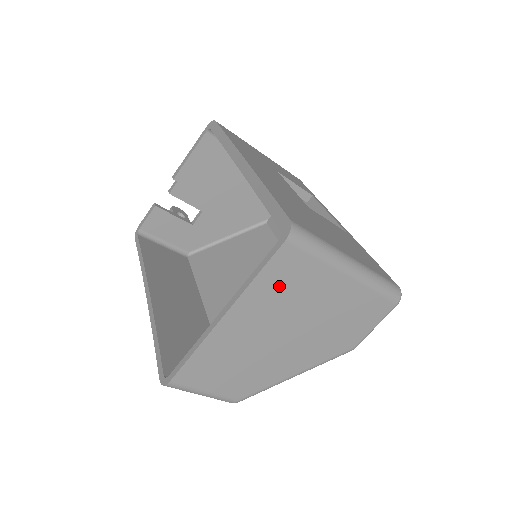
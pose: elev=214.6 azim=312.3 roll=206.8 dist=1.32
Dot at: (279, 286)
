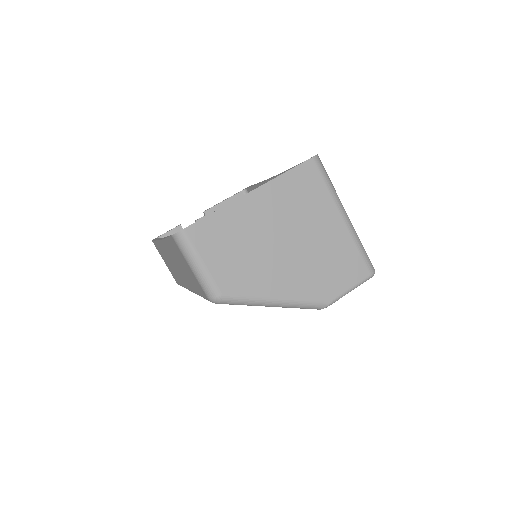
Dot at: (296, 192)
